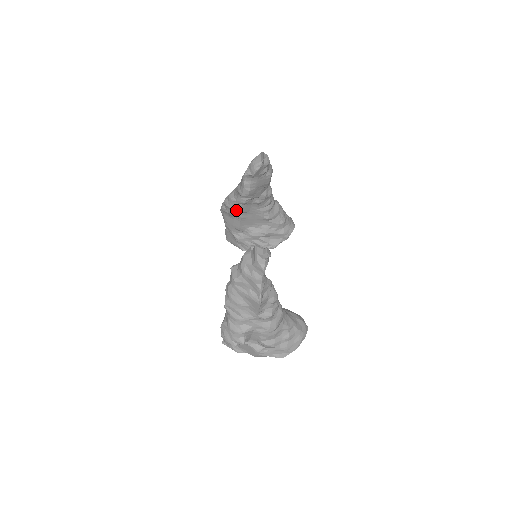
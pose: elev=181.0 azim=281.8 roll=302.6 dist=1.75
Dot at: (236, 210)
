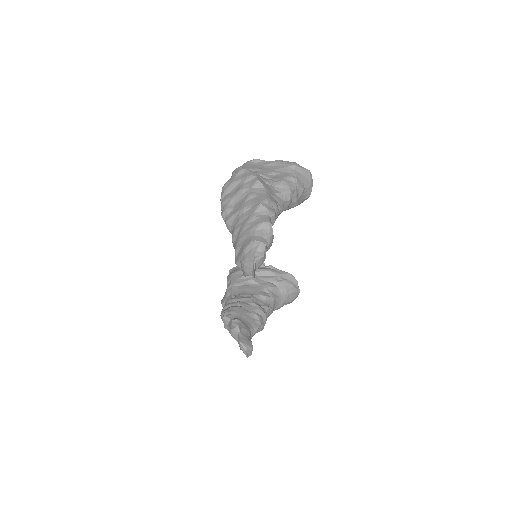
Dot at: occluded
